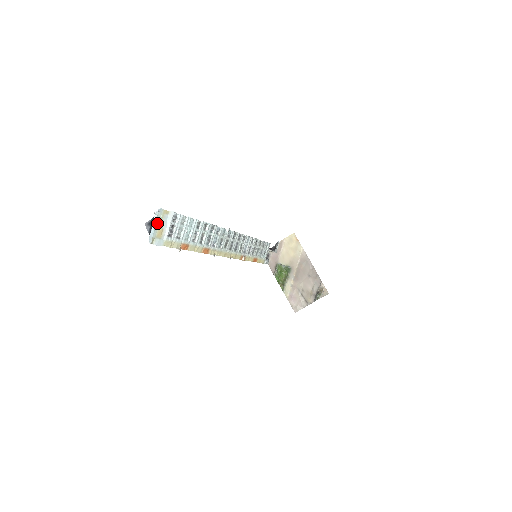
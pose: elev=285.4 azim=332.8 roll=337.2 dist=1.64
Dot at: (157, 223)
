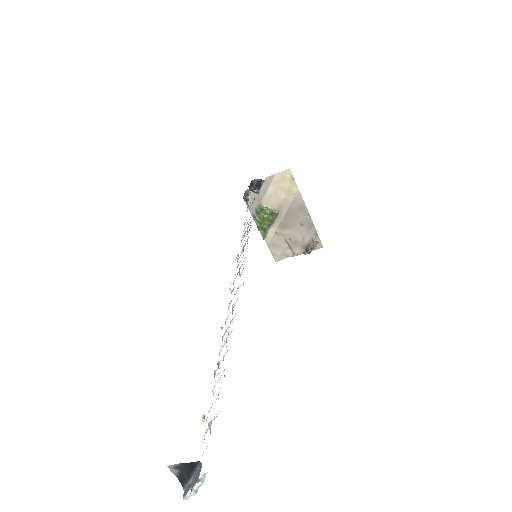
Dot at: occluded
